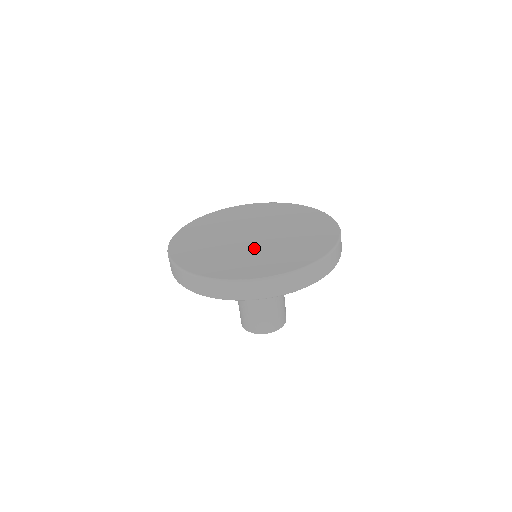
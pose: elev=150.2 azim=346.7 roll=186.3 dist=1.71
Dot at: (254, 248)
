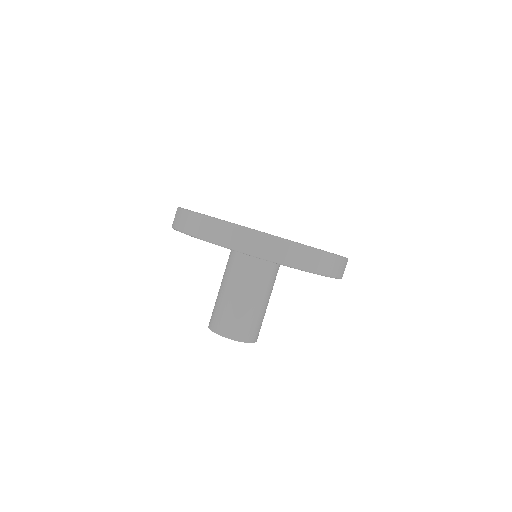
Dot at: occluded
